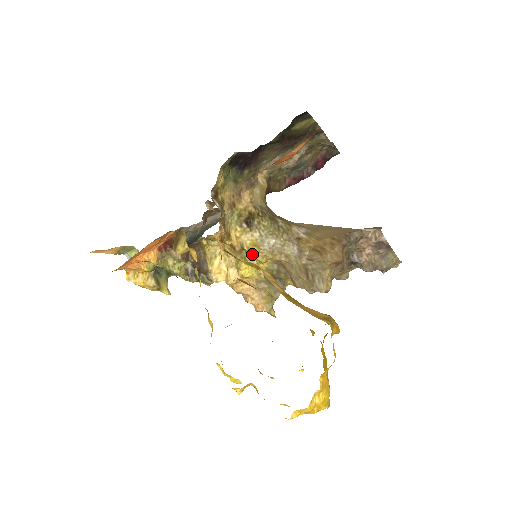
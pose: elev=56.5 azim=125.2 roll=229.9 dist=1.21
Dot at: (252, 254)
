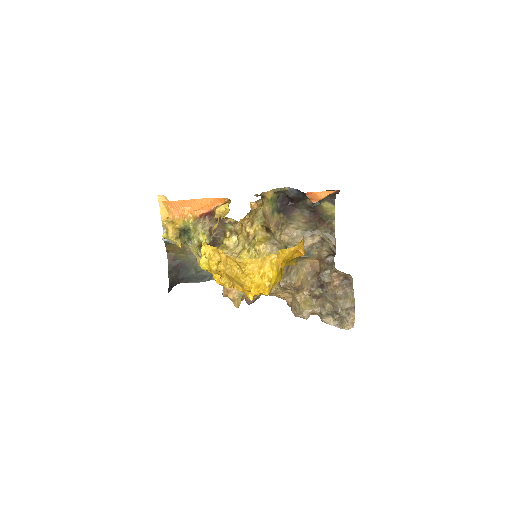
Dot at: (258, 243)
